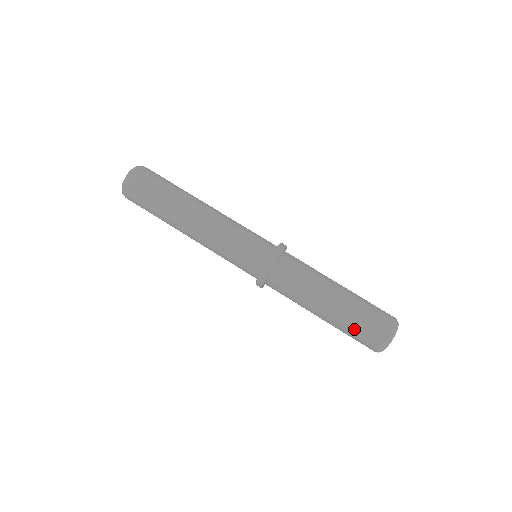
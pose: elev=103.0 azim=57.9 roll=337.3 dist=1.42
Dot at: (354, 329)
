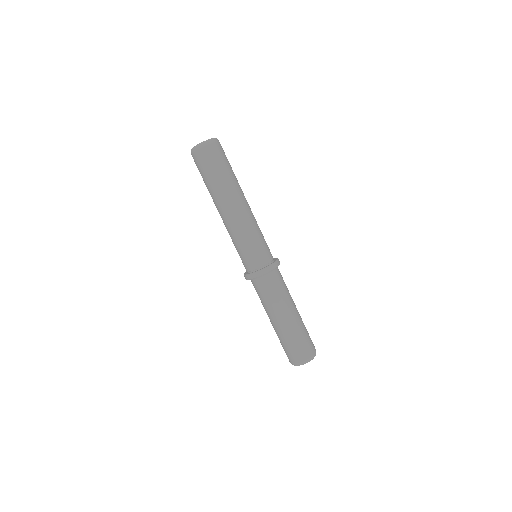
Dot at: (280, 342)
